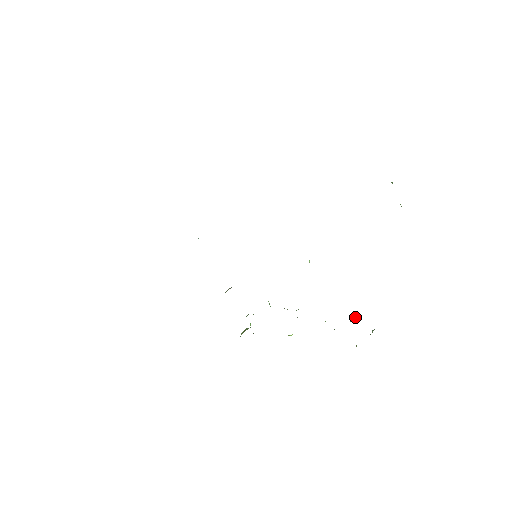
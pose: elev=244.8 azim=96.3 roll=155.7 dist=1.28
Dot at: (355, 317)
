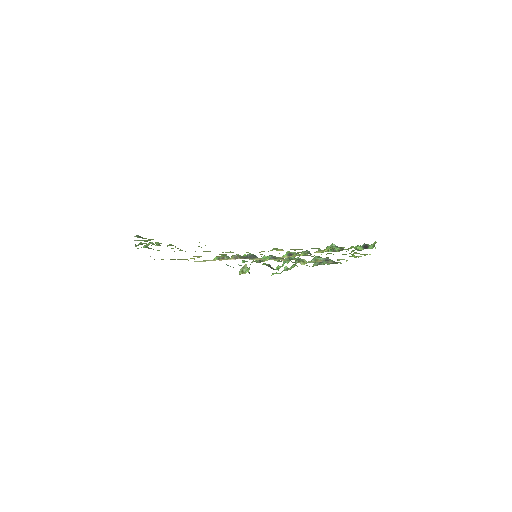
Dot at: occluded
